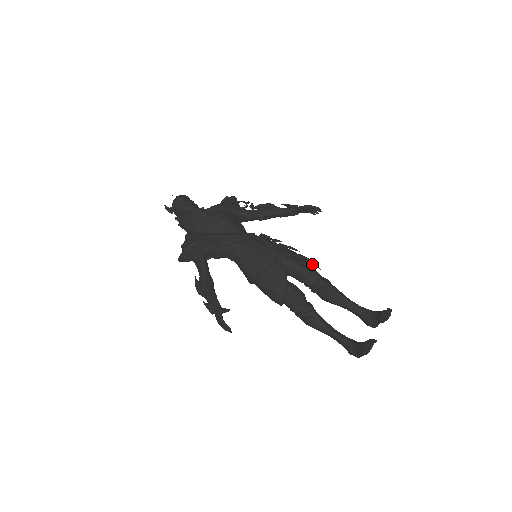
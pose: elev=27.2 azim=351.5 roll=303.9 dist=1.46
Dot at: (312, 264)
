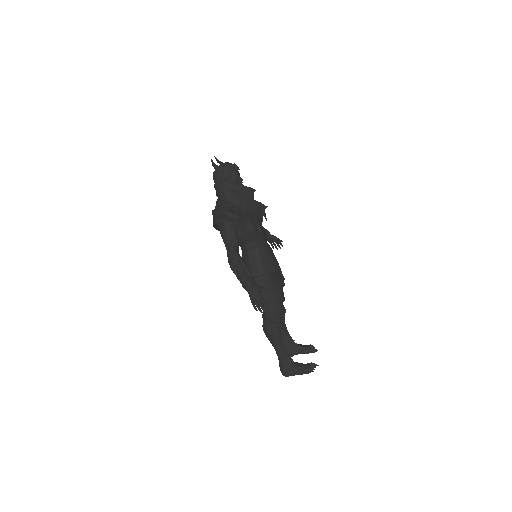
Dot at: occluded
